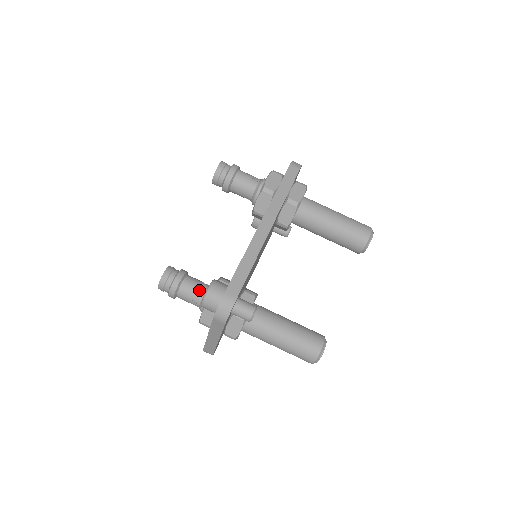
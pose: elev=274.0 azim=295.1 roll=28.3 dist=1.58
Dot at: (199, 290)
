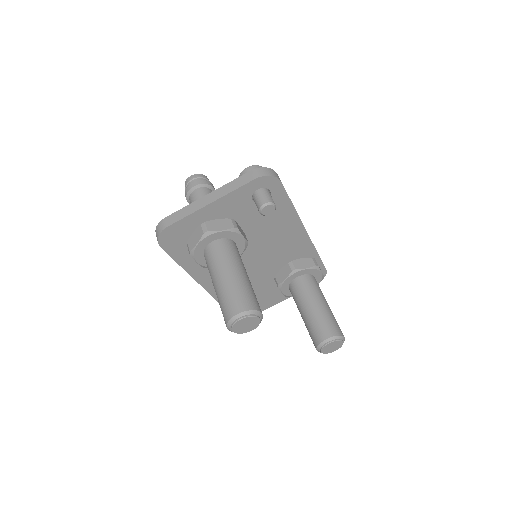
Dot at: occluded
